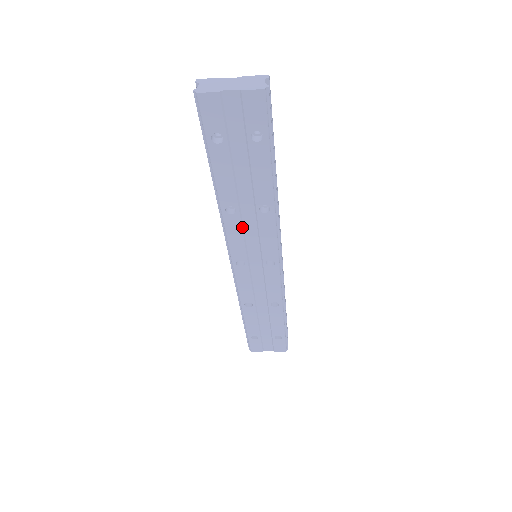
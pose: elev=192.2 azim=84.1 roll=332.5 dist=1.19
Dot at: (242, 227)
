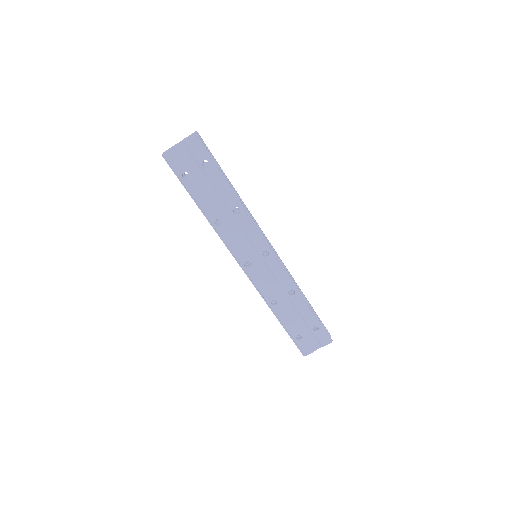
Dot at: (232, 232)
